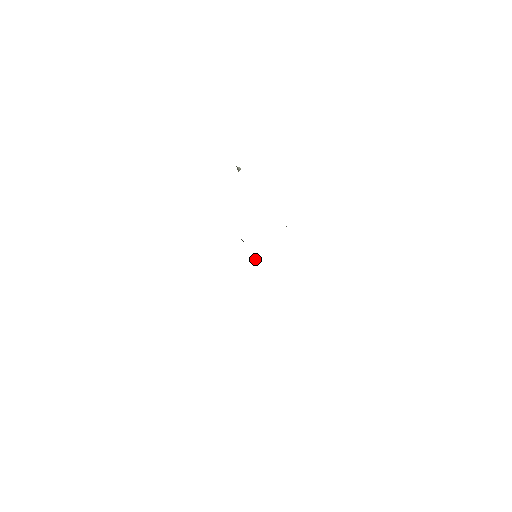
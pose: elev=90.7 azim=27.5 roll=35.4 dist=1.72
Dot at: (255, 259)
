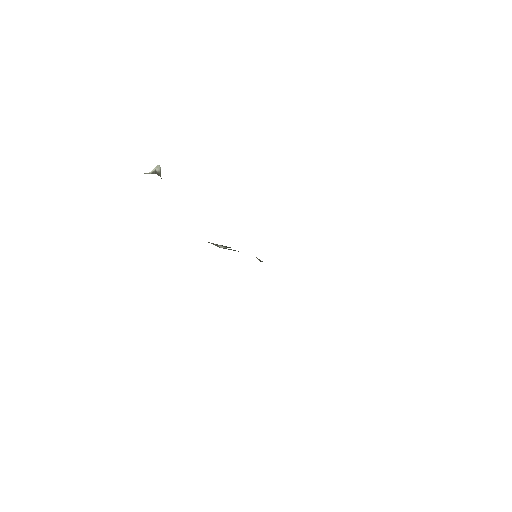
Dot at: occluded
